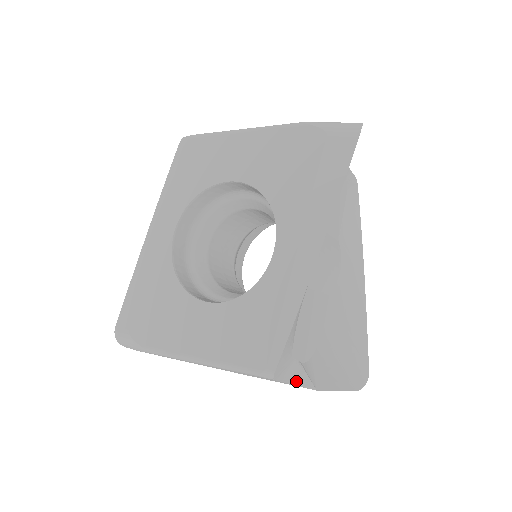
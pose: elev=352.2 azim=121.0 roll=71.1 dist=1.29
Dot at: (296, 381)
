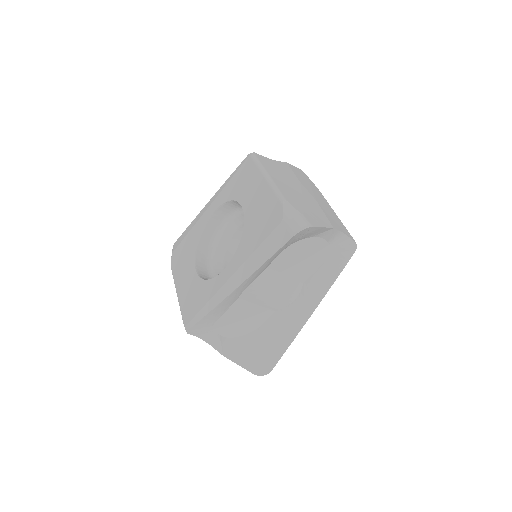
Dot at: (211, 343)
